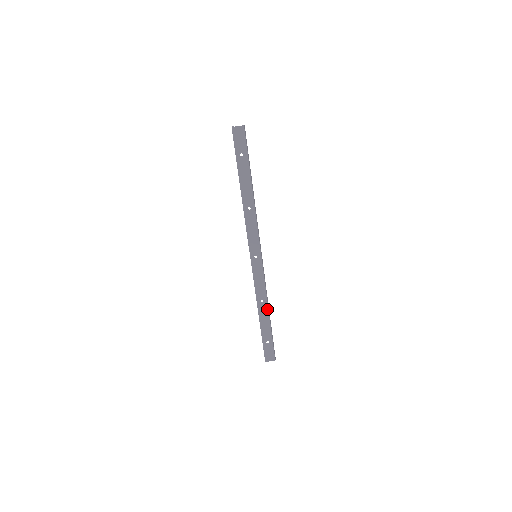
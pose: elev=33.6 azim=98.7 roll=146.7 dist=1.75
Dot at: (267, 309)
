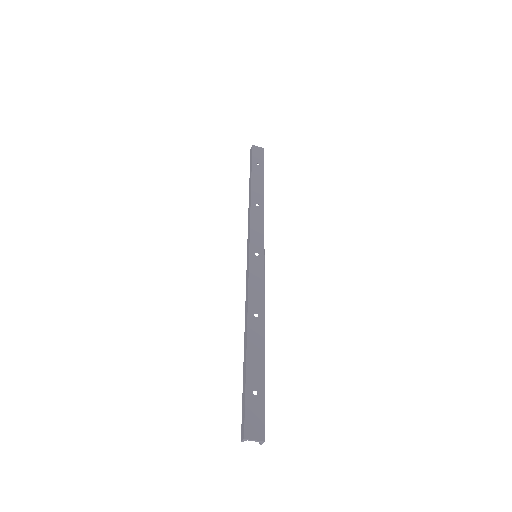
Dot at: (262, 330)
